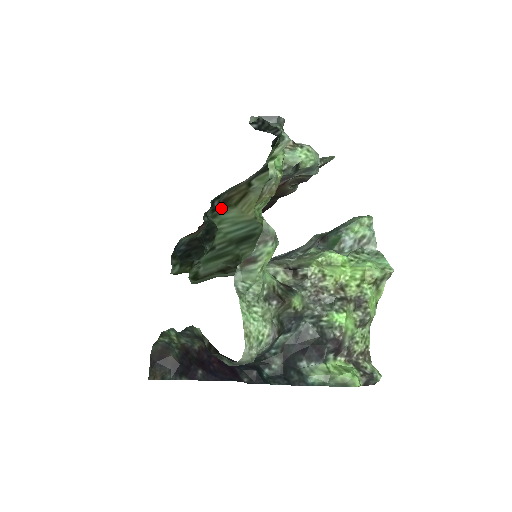
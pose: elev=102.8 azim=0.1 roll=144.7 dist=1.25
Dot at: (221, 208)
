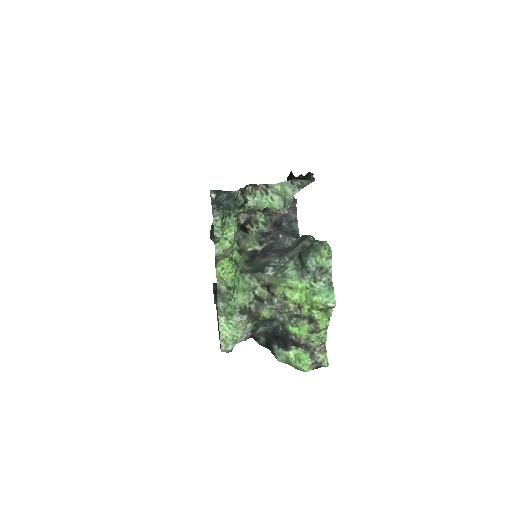
Dot at: (213, 238)
